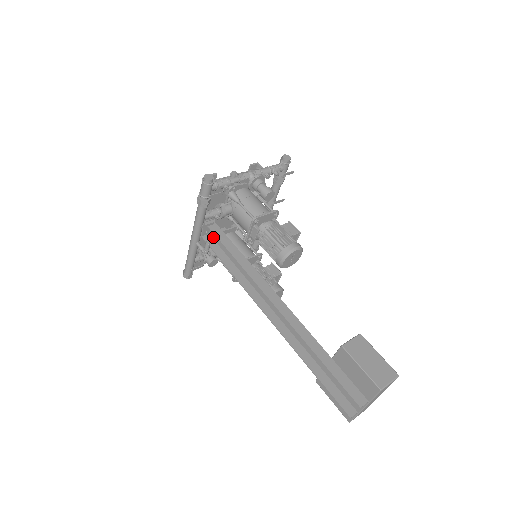
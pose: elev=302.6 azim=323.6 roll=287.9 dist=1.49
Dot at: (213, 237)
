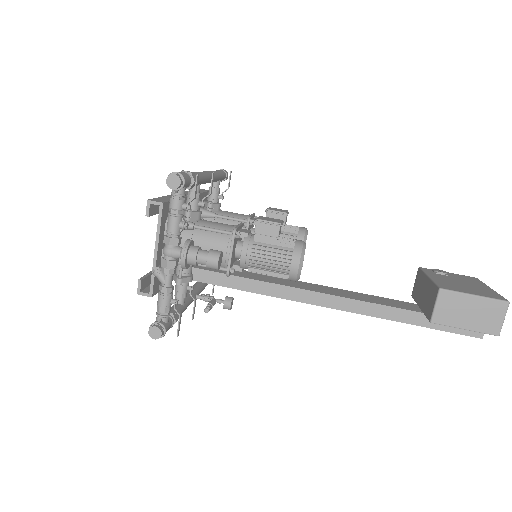
Dot at: occluded
